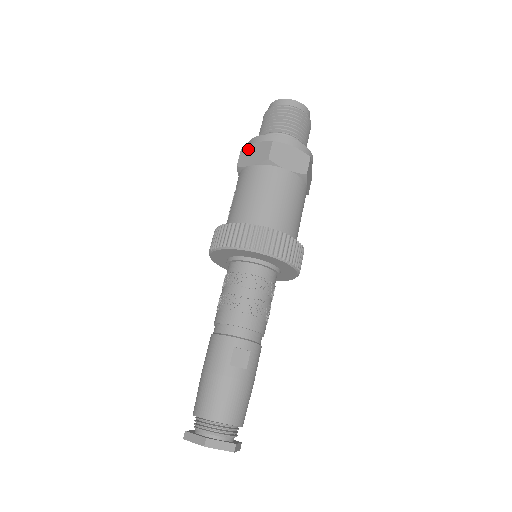
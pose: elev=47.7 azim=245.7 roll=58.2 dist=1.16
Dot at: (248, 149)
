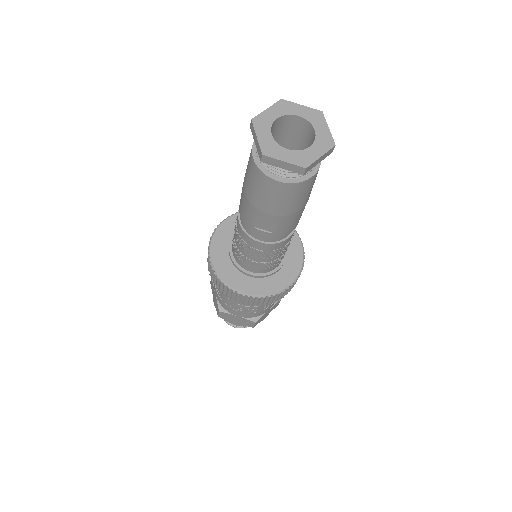
Dot at: occluded
